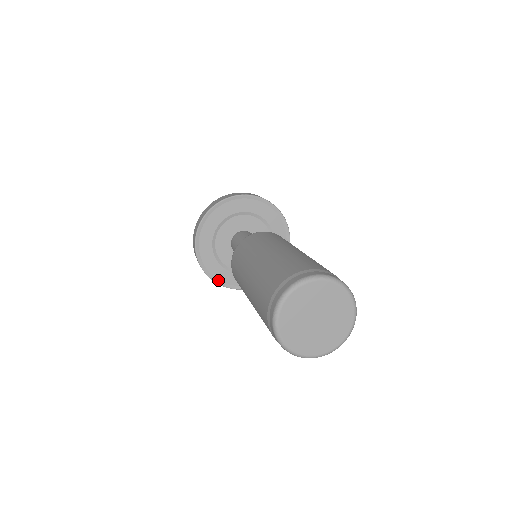
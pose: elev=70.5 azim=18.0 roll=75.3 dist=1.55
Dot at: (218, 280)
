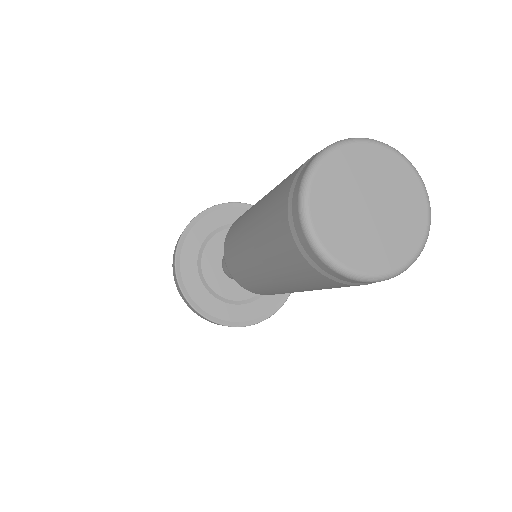
Dot at: (197, 306)
